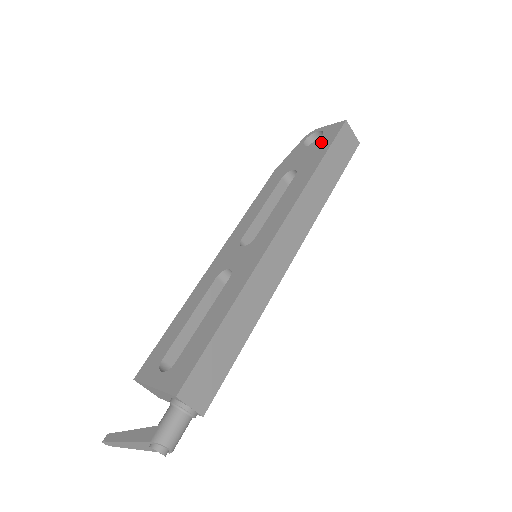
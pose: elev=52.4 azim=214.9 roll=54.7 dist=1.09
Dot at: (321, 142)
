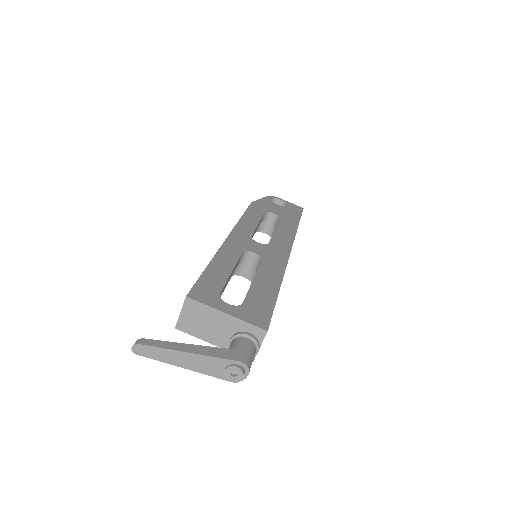
Dot at: (290, 209)
